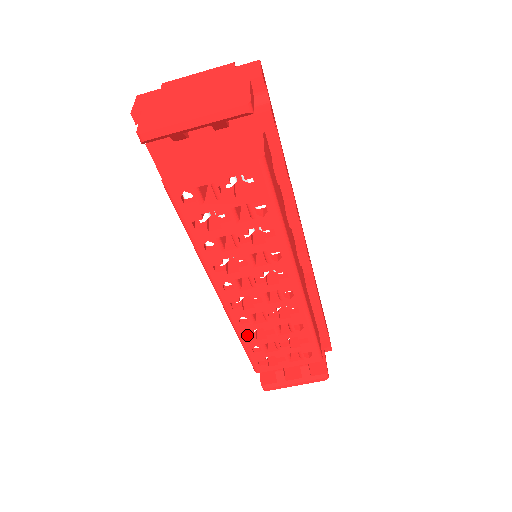
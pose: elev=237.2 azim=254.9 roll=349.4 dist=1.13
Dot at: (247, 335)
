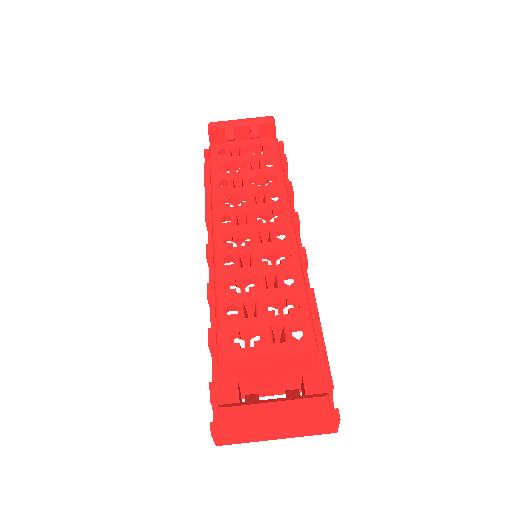
Dot at: (226, 292)
